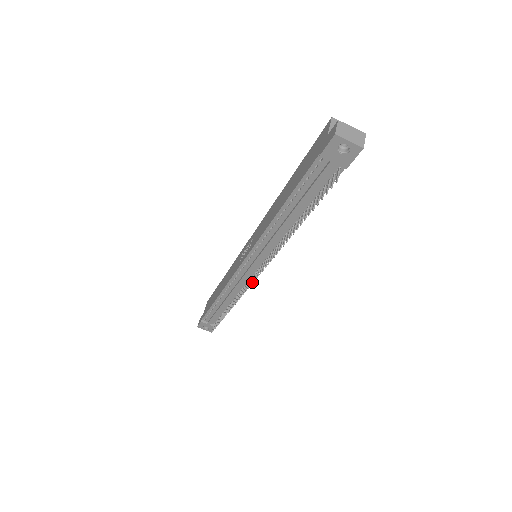
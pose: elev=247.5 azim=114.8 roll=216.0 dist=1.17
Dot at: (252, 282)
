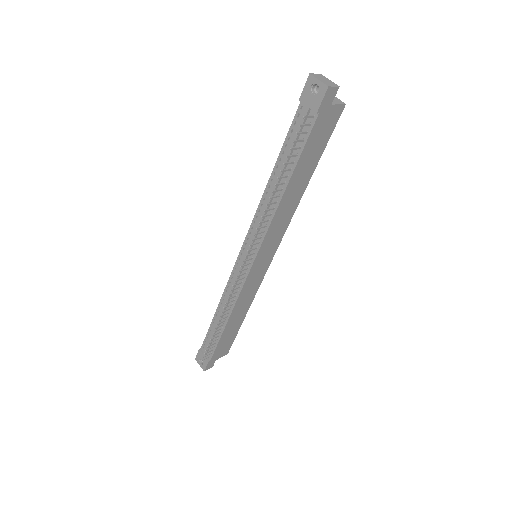
Dot at: (239, 270)
